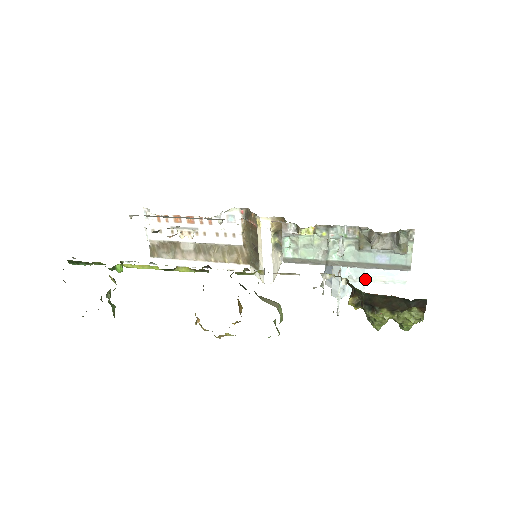
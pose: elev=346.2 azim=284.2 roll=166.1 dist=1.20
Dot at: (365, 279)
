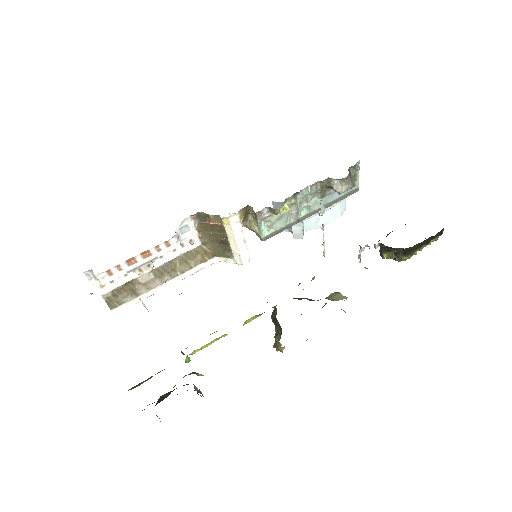
Dot at: (319, 212)
